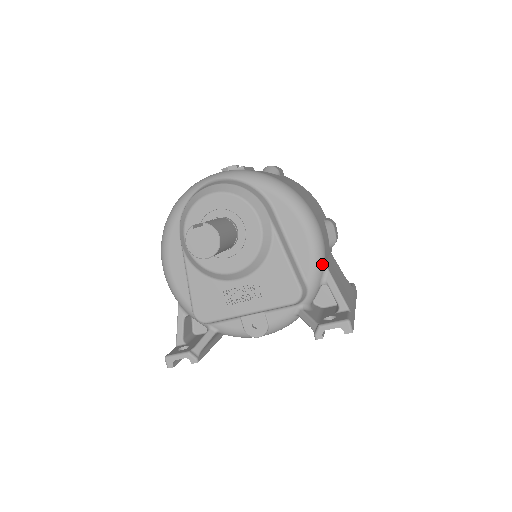
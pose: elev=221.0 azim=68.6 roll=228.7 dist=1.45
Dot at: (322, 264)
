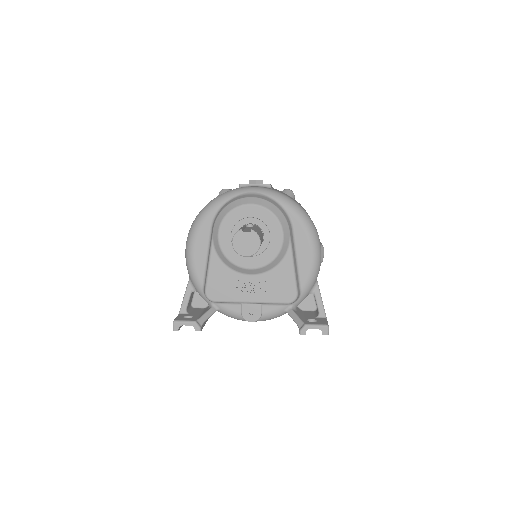
Dot at: (316, 279)
